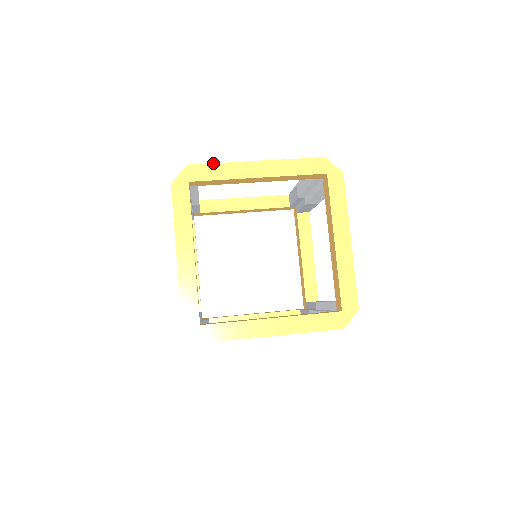
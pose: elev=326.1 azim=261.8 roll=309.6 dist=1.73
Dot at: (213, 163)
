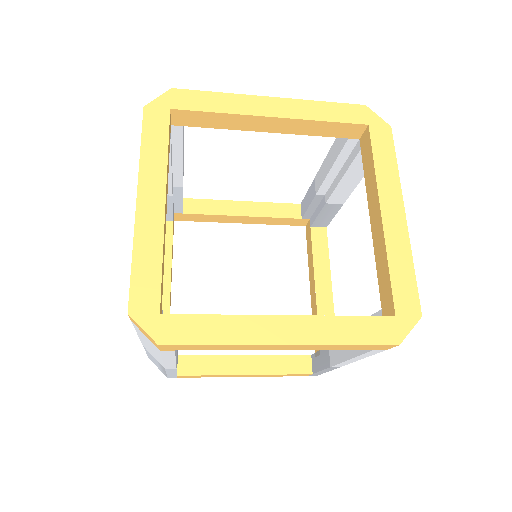
Dot at: (208, 91)
